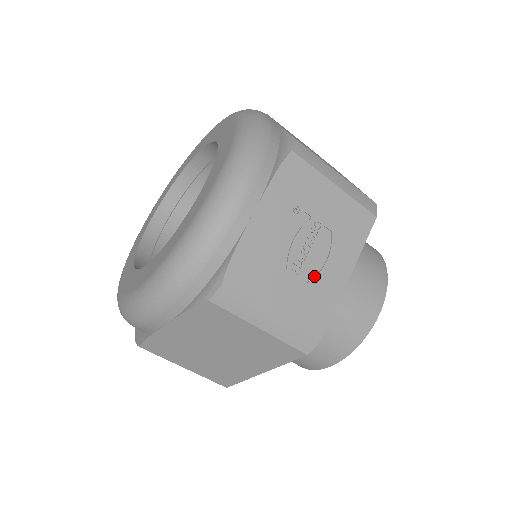
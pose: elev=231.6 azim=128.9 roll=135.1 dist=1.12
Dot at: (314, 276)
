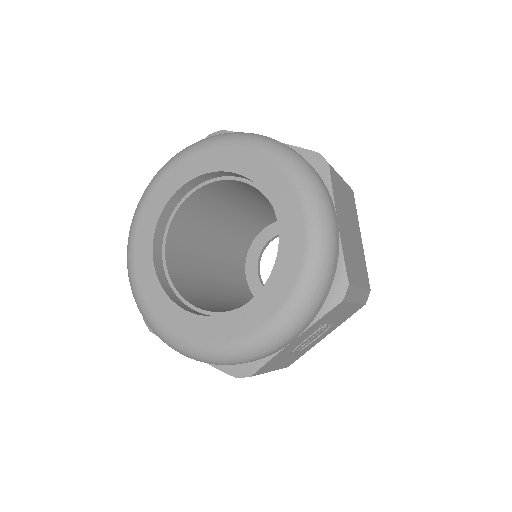
Dot at: (306, 346)
